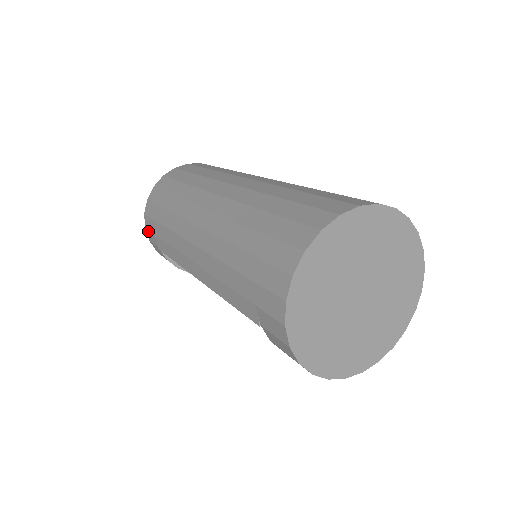
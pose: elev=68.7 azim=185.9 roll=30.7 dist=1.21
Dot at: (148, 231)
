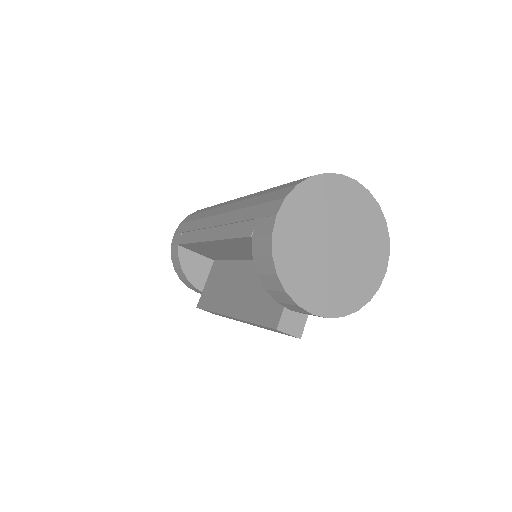
Dot at: (176, 234)
